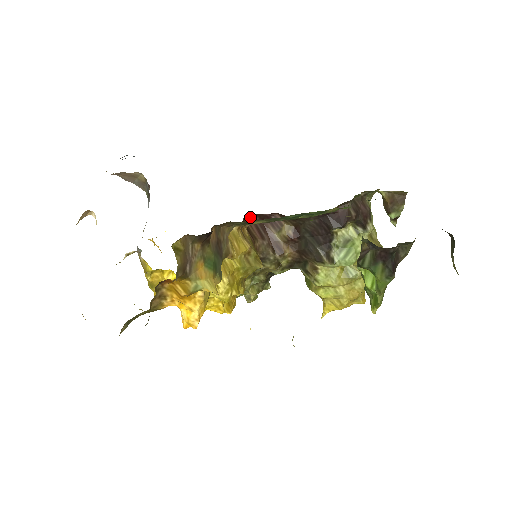
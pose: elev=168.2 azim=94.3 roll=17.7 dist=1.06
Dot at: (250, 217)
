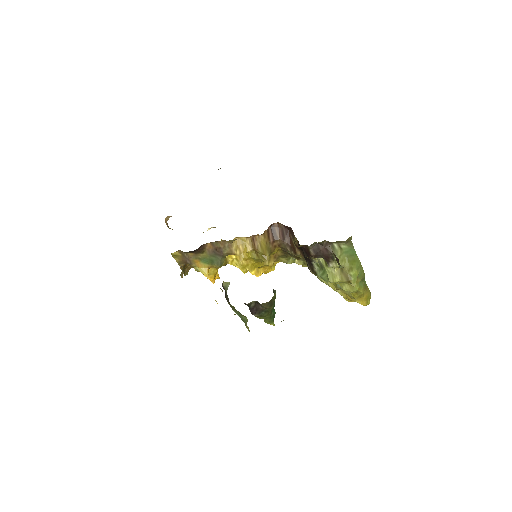
Dot at: (280, 223)
